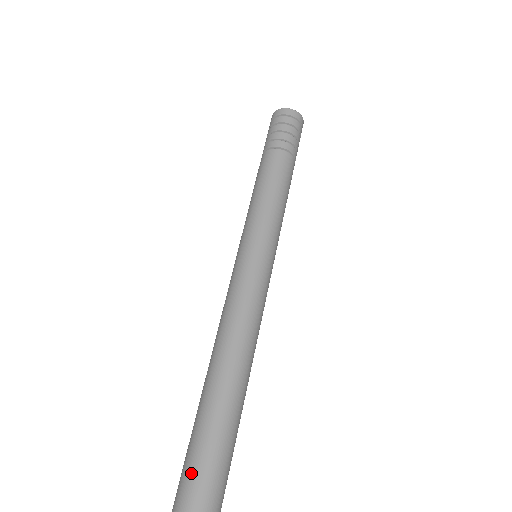
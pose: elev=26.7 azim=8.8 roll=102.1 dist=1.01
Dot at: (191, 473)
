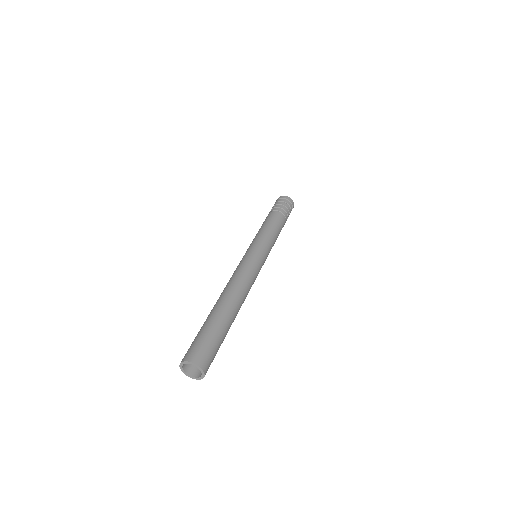
Dot at: (215, 335)
